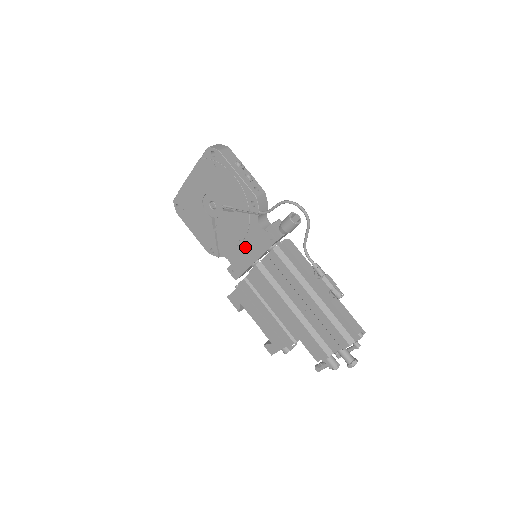
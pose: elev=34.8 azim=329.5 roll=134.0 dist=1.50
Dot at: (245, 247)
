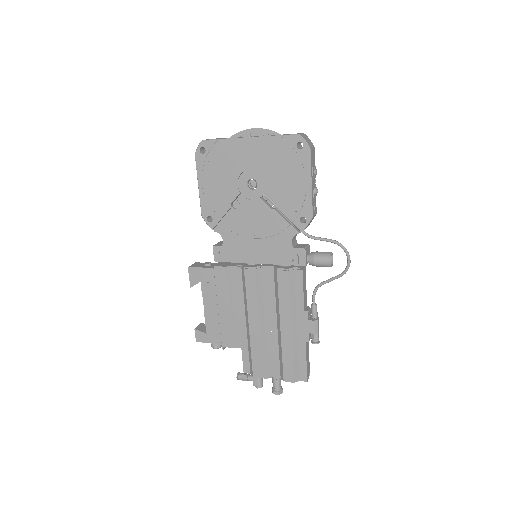
Dot at: (256, 245)
